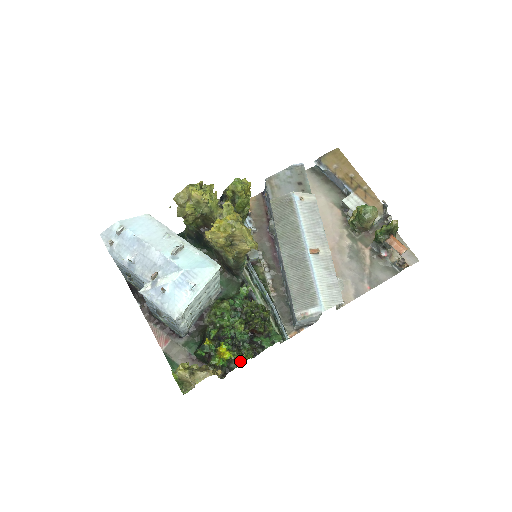
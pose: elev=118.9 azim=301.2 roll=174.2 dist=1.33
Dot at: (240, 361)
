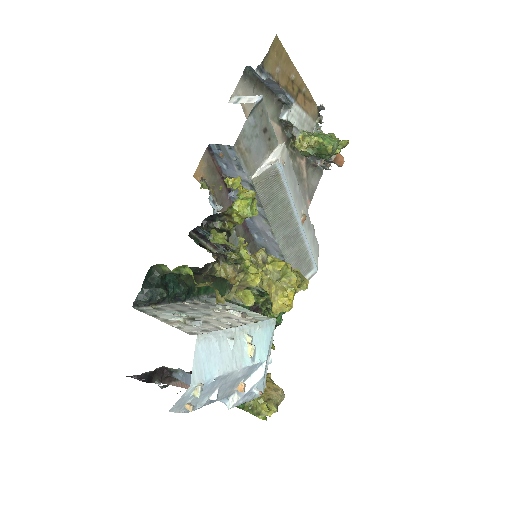
Dot at: occluded
